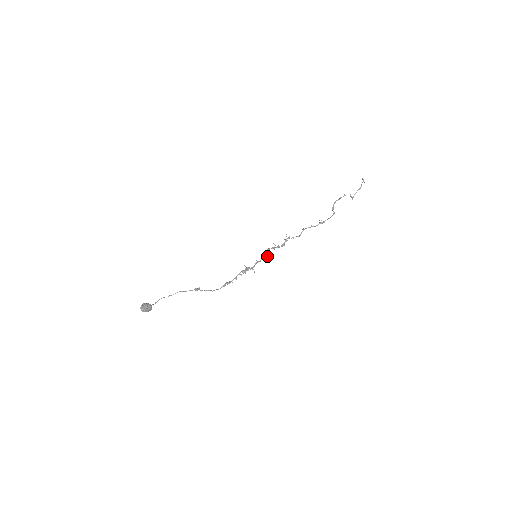
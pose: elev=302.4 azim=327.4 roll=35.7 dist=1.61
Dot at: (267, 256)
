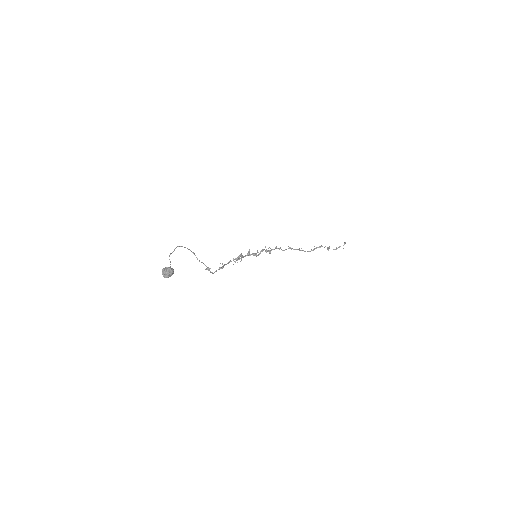
Dot at: (258, 255)
